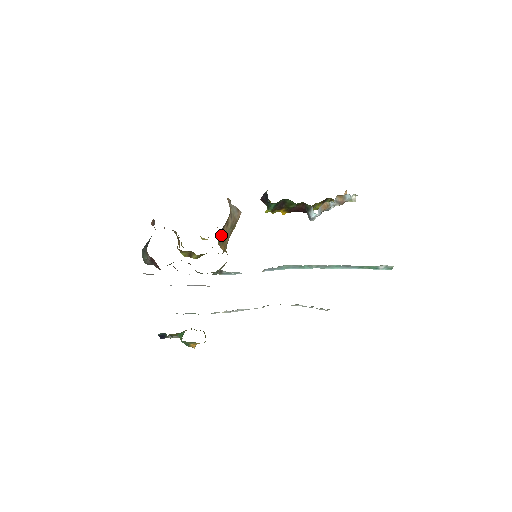
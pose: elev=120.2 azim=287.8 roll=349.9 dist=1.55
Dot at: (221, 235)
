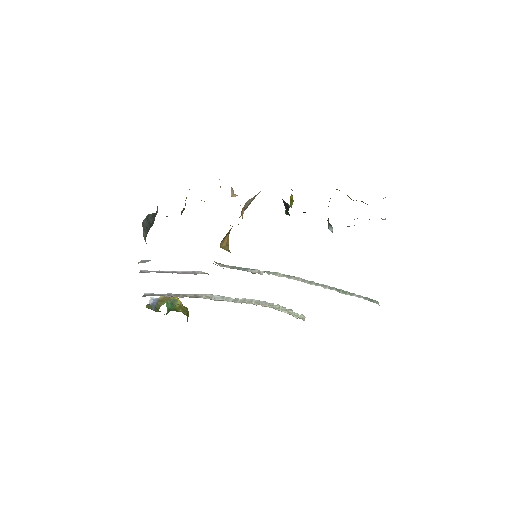
Dot at: (226, 234)
